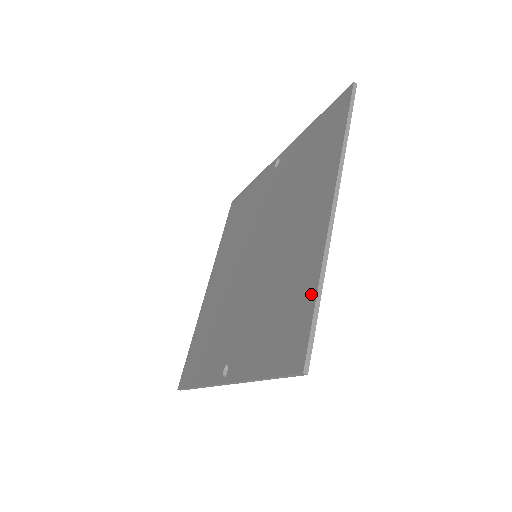
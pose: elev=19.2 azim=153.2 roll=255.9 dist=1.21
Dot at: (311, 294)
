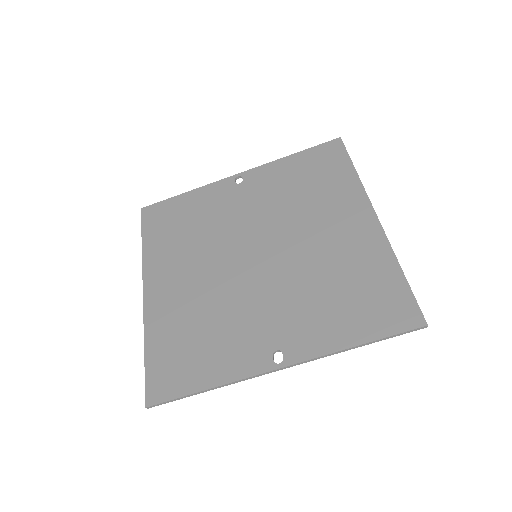
Dot at: (396, 274)
